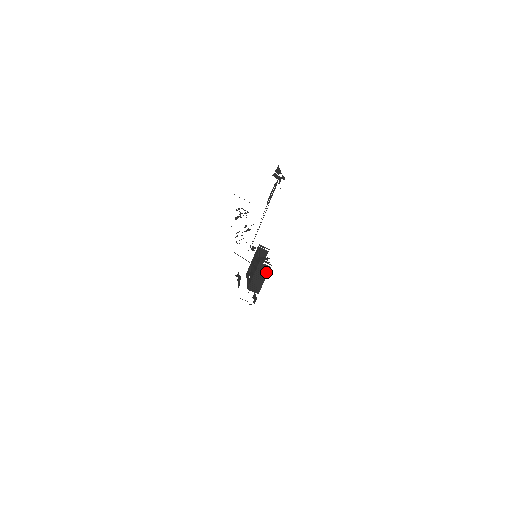
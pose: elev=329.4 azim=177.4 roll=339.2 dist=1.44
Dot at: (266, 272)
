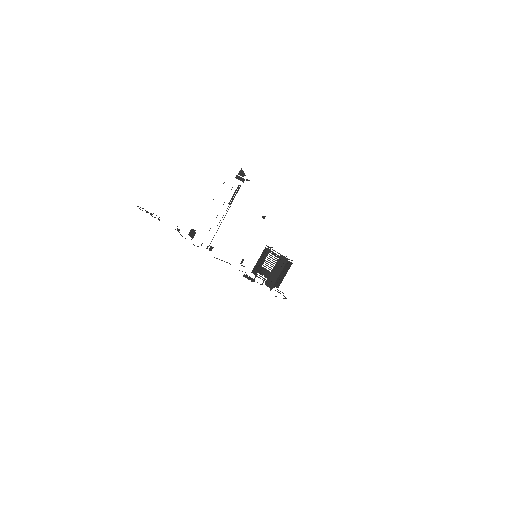
Dot at: (289, 268)
